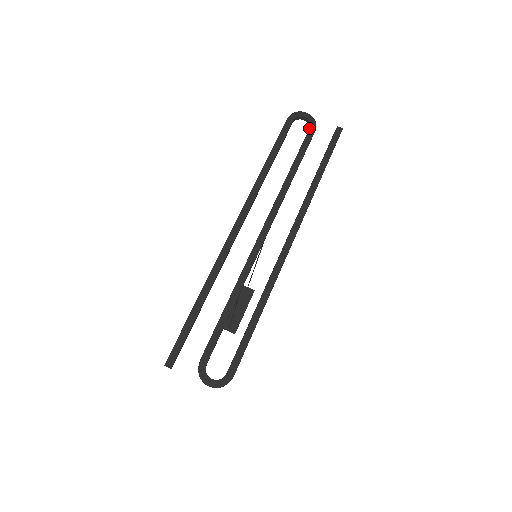
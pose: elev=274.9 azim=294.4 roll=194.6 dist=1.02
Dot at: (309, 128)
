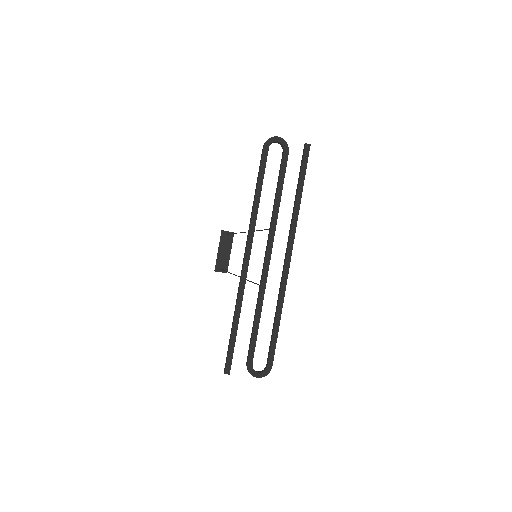
Dot at: (283, 152)
